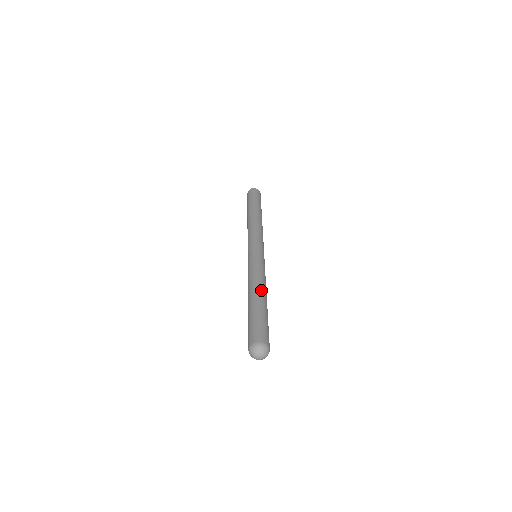
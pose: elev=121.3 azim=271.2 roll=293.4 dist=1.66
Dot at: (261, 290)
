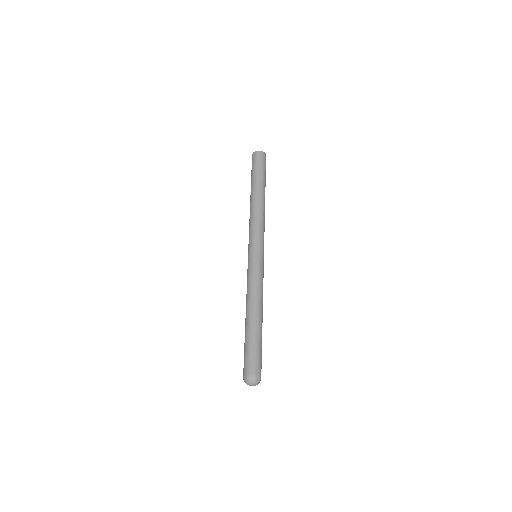
Dot at: (258, 310)
